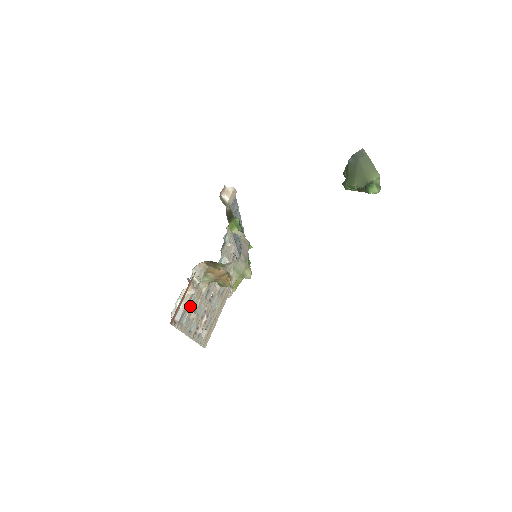
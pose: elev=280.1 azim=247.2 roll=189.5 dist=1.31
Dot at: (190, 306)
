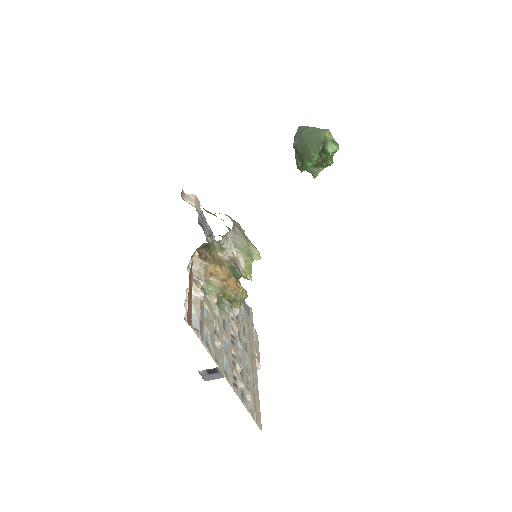
Dot at: (207, 321)
